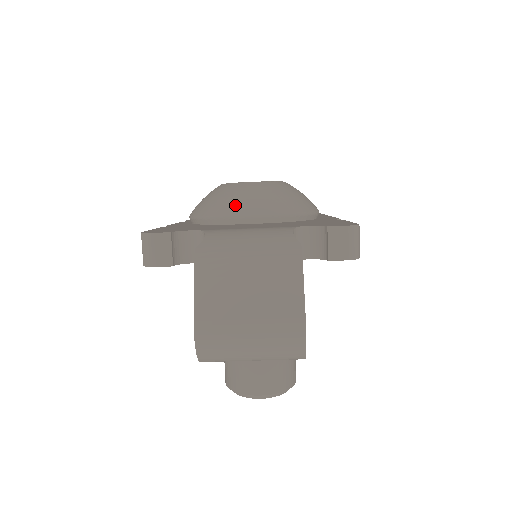
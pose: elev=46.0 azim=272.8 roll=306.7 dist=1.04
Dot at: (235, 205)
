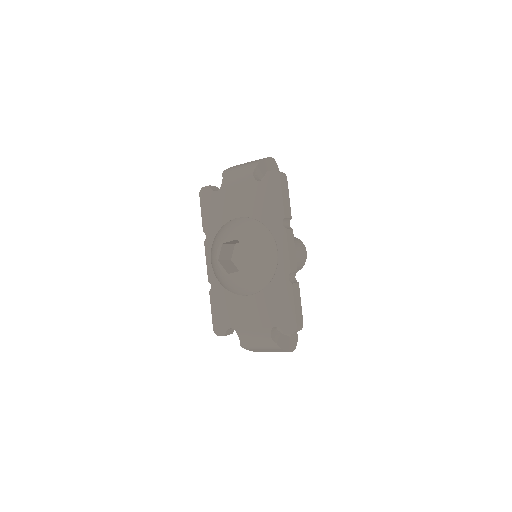
Dot at: (236, 291)
